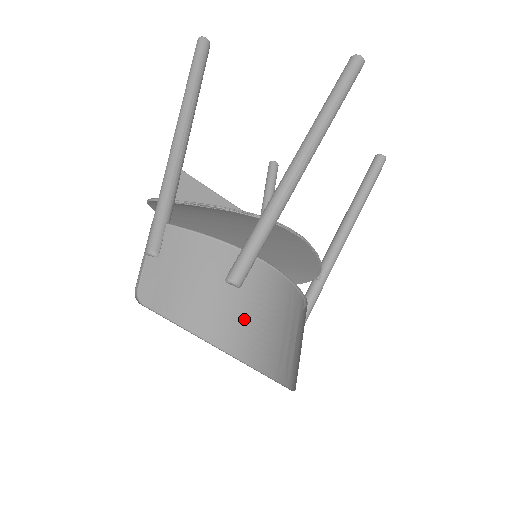
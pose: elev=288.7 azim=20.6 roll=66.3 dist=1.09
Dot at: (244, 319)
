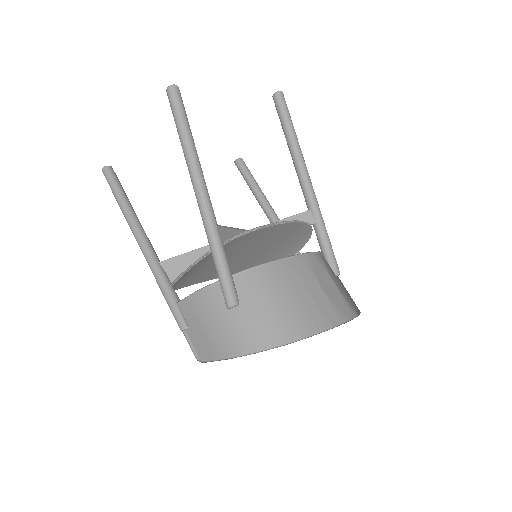
Dot at: (258, 320)
